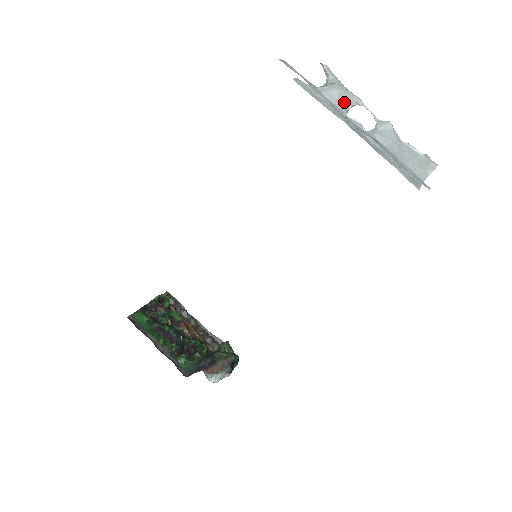
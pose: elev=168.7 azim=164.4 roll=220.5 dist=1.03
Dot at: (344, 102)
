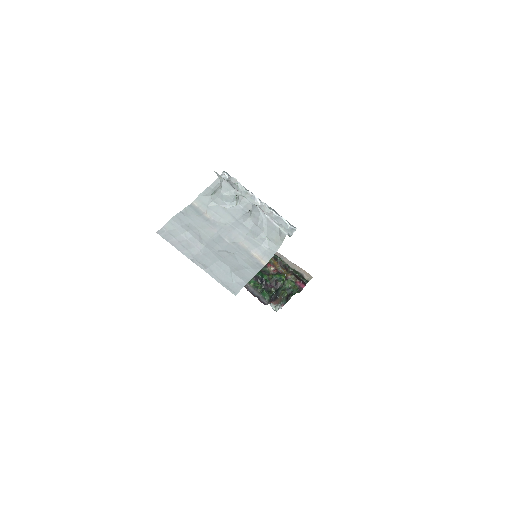
Dot at: (229, 199)
